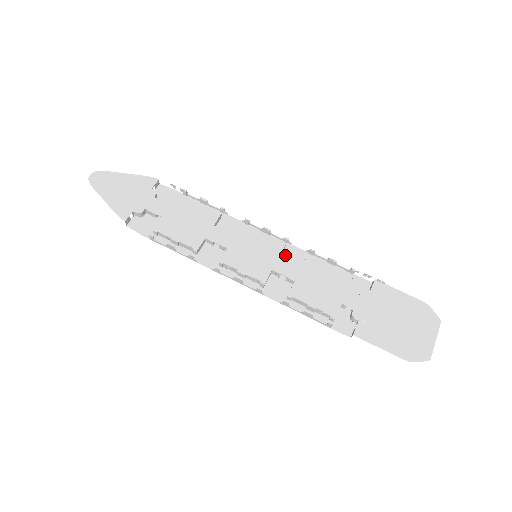
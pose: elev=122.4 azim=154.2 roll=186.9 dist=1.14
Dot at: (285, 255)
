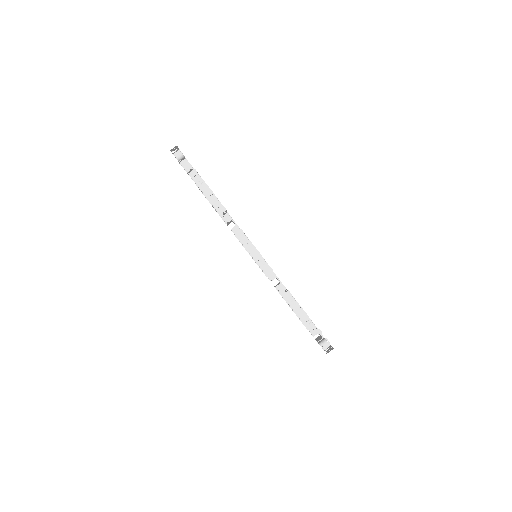
Dot at: occluded
